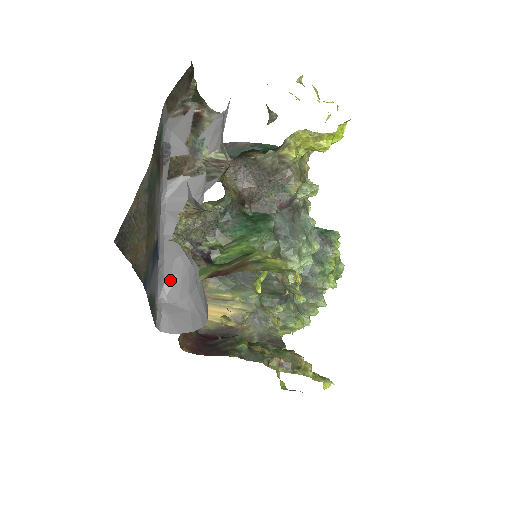
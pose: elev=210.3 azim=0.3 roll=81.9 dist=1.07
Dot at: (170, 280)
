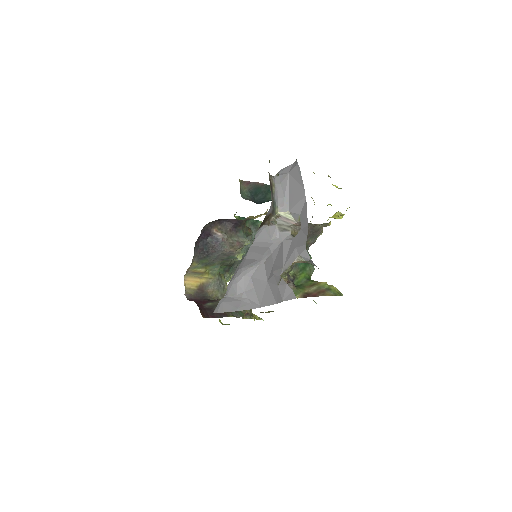
Dot at: (231, 282)
